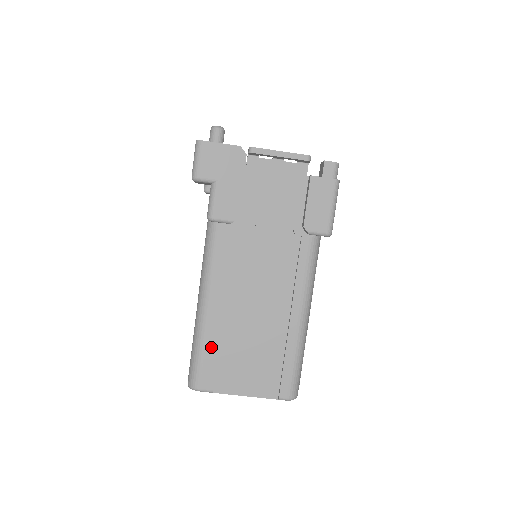
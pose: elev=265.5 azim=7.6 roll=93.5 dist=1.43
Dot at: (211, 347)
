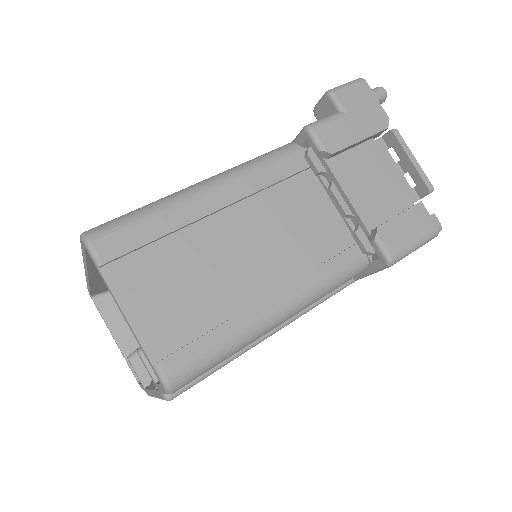
Dot at: (163, 224)
